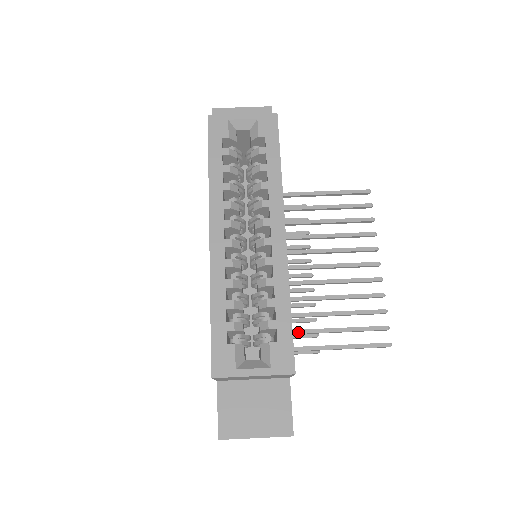
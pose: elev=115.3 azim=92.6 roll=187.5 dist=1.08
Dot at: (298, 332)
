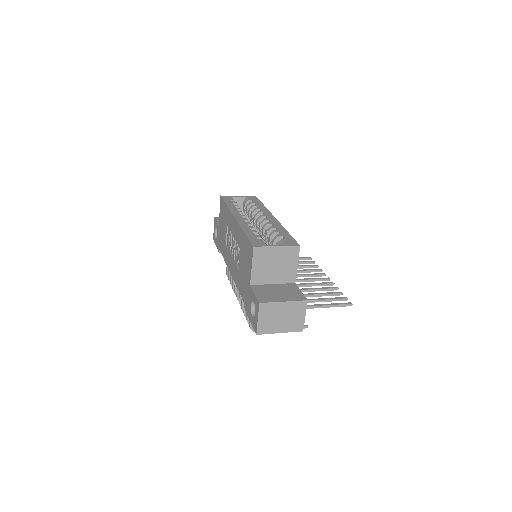
Dot at: occluded
